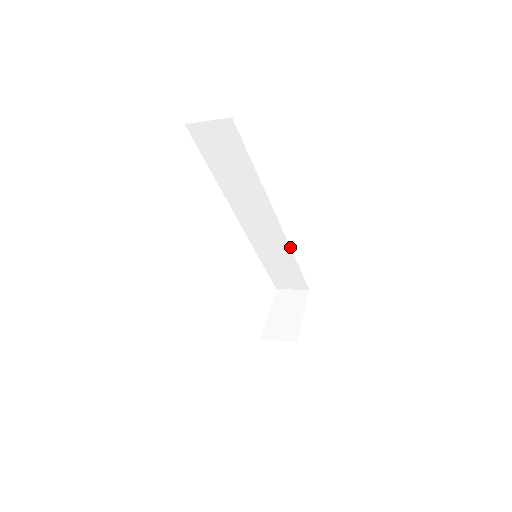
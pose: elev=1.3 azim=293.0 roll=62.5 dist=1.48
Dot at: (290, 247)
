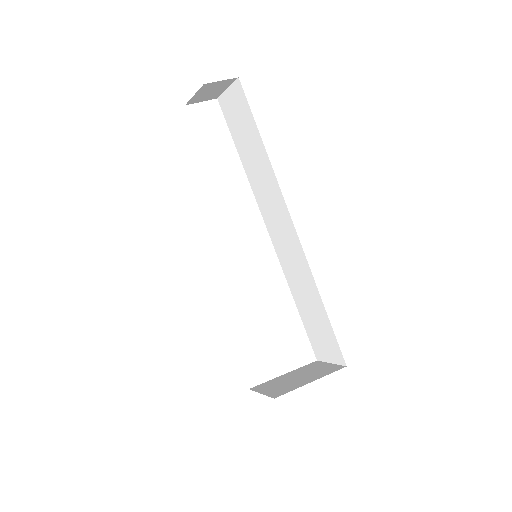
Dot at: occluded
